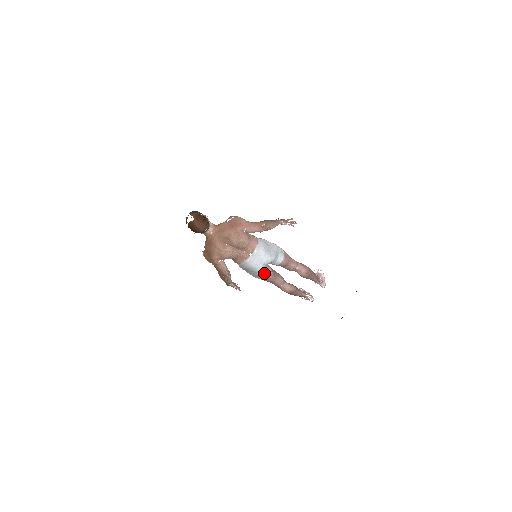
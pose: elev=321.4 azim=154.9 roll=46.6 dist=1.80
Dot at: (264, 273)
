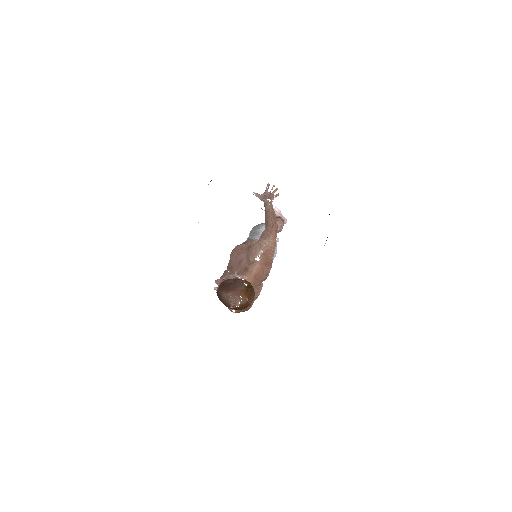
Dot at: occluded
